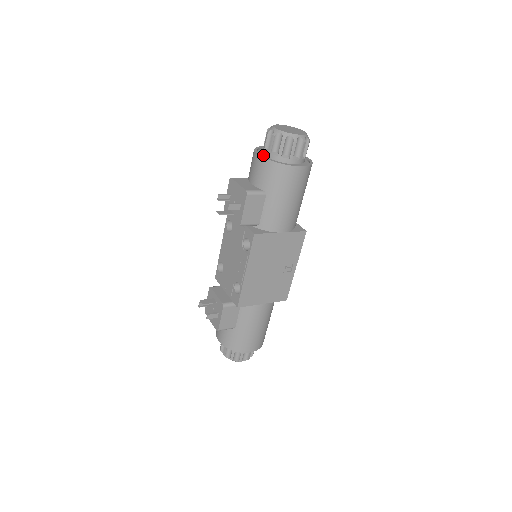
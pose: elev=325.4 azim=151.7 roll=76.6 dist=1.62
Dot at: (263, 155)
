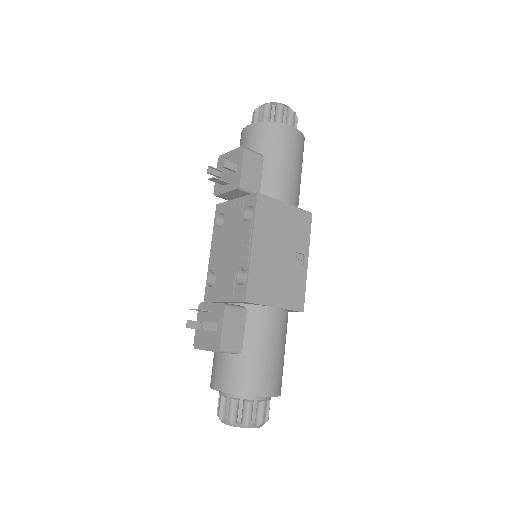
Dot at: occluded
